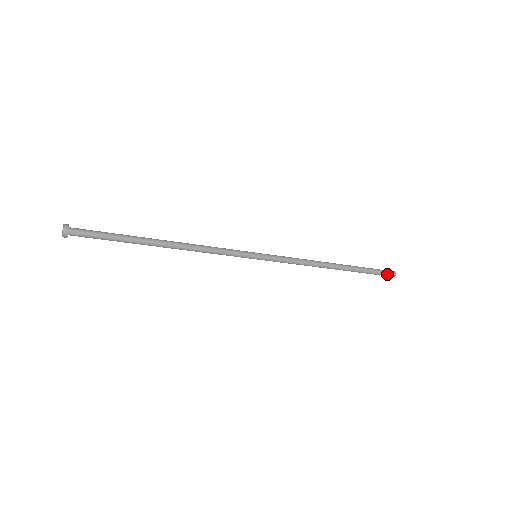
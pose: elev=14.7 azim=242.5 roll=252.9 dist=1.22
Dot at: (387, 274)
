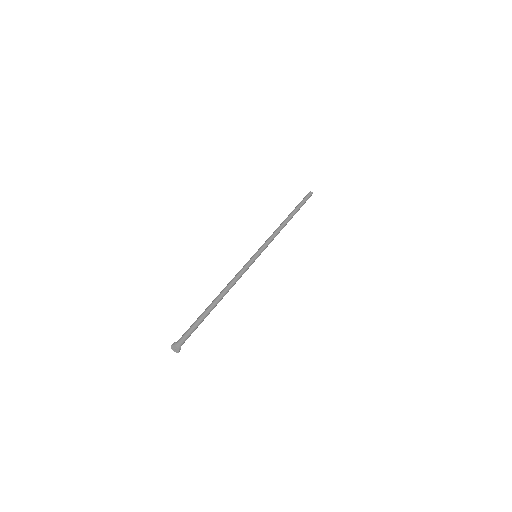
Dot at: (309, 197)
